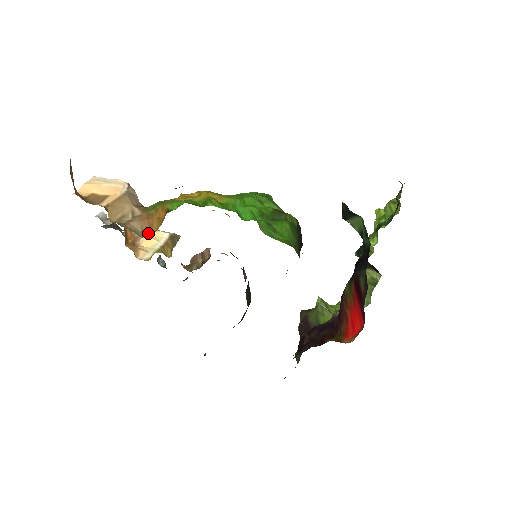
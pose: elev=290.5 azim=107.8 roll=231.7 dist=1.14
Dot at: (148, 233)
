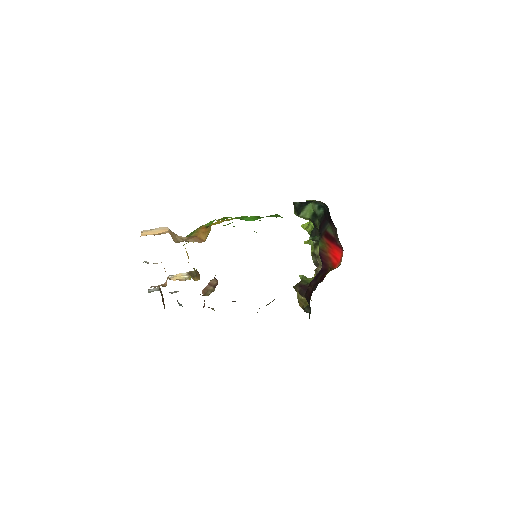
Dot at: (201, 241)
